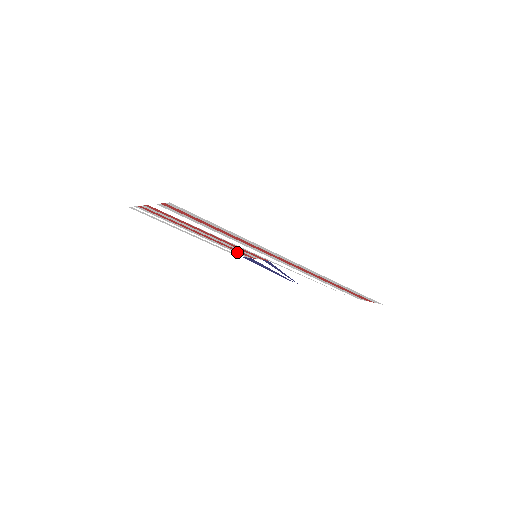
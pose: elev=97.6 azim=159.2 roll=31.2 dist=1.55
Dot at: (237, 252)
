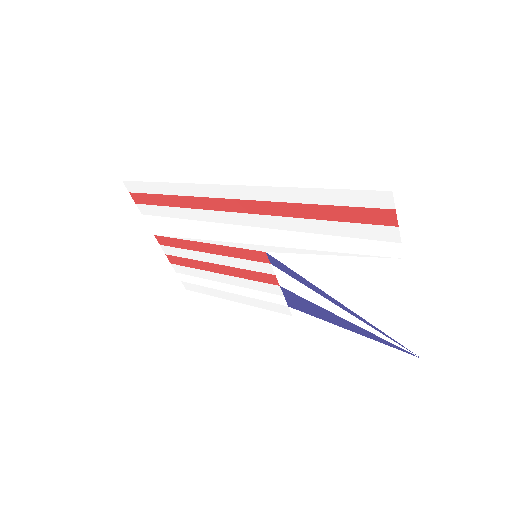
Dot at: (266, 287)
